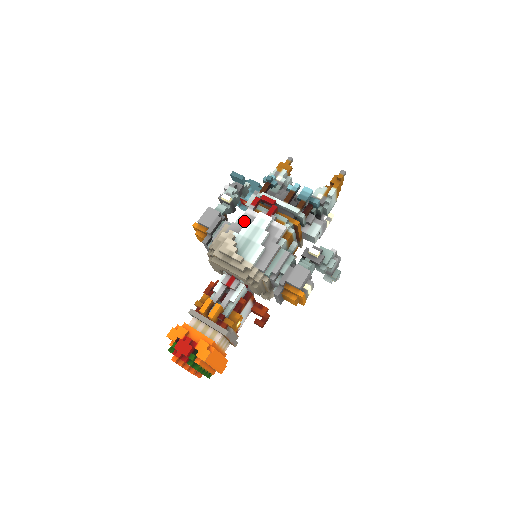
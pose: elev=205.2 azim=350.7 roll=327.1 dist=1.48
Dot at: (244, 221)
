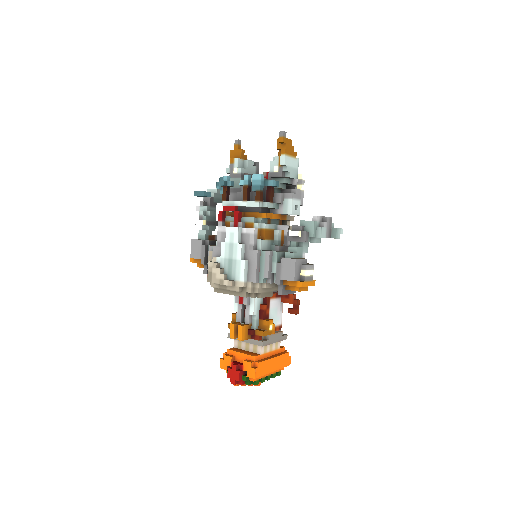
Dot at: (220, 241)
